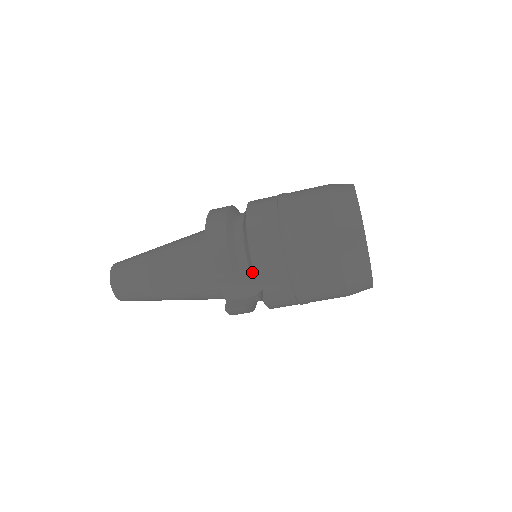
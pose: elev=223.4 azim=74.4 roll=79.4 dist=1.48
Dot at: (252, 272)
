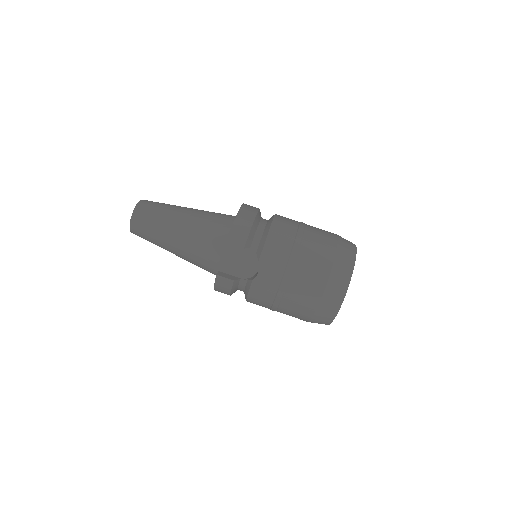
Dot at: (259, 254)
